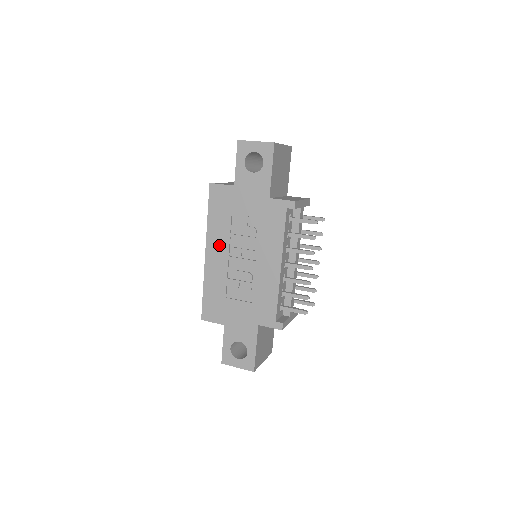
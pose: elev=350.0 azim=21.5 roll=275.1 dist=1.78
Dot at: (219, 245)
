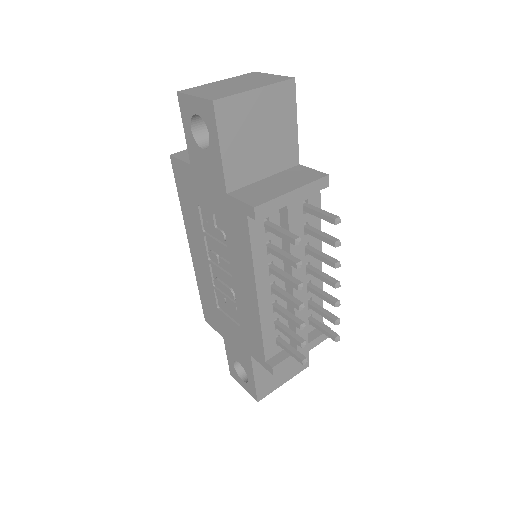
Dot at: (197, 242)
